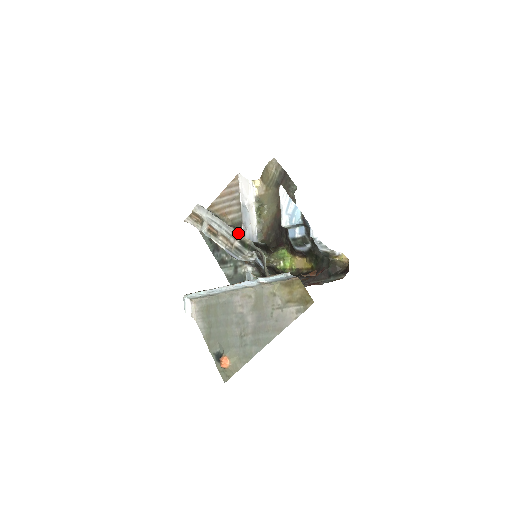
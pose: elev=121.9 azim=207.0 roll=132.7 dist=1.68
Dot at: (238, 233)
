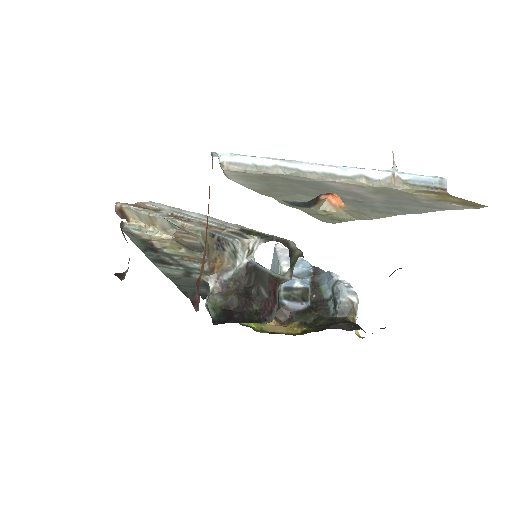
Dot at: (238, 225)
